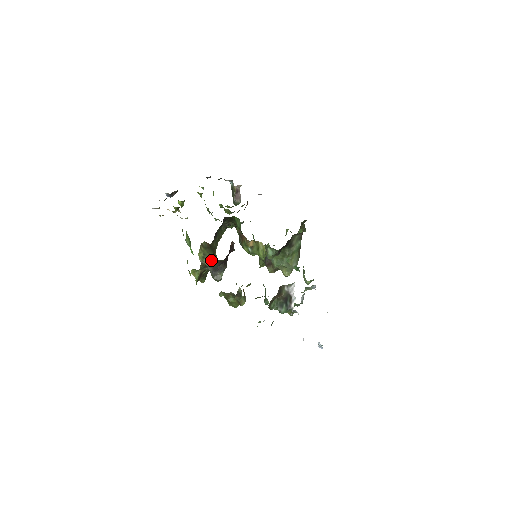
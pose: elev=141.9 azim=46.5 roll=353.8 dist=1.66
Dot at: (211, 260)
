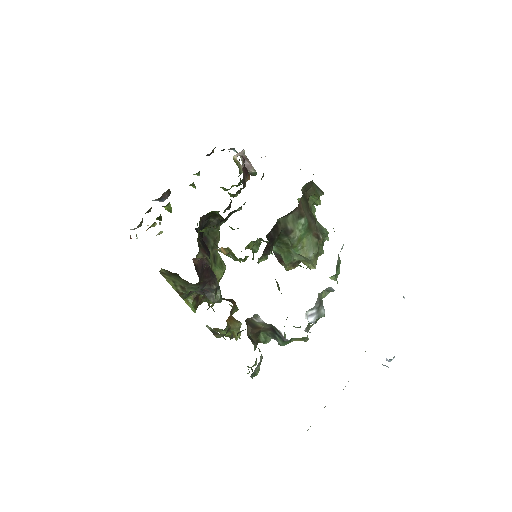
Dot at: (186, 286)
